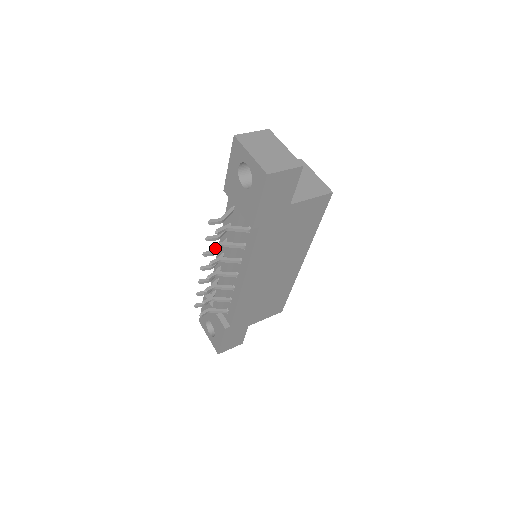
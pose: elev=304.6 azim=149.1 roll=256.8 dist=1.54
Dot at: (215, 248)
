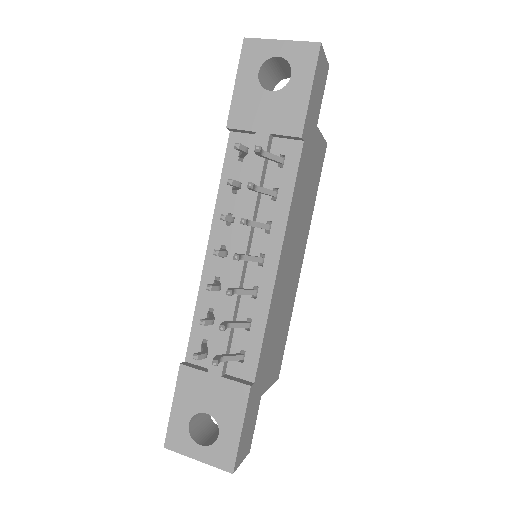
Dot at: occluded
